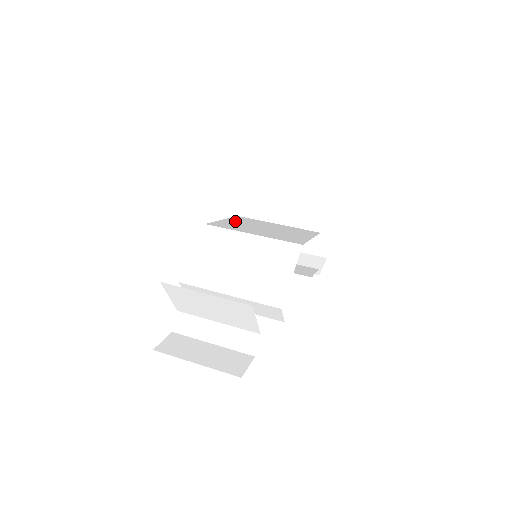
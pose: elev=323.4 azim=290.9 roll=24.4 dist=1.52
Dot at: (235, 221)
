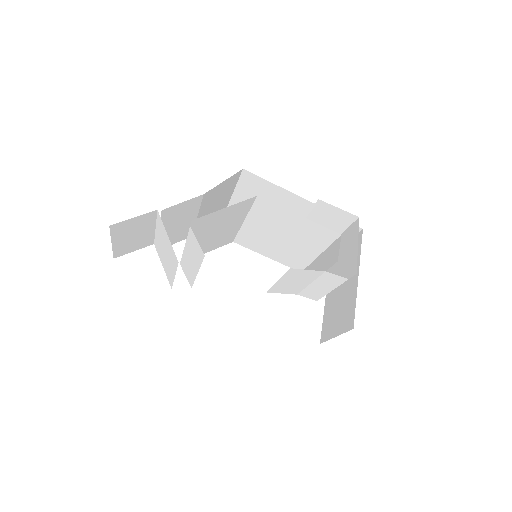
Dot at: (274, 255)
